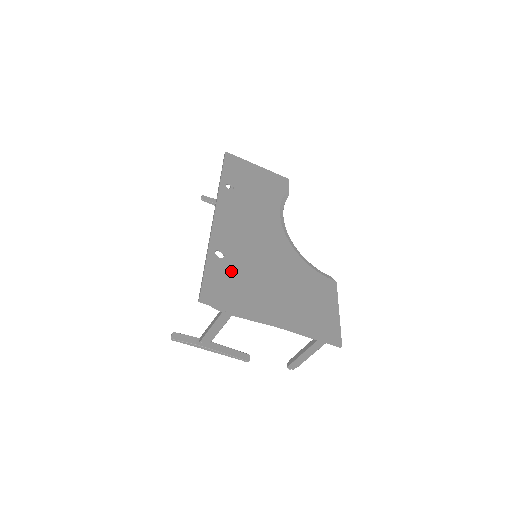
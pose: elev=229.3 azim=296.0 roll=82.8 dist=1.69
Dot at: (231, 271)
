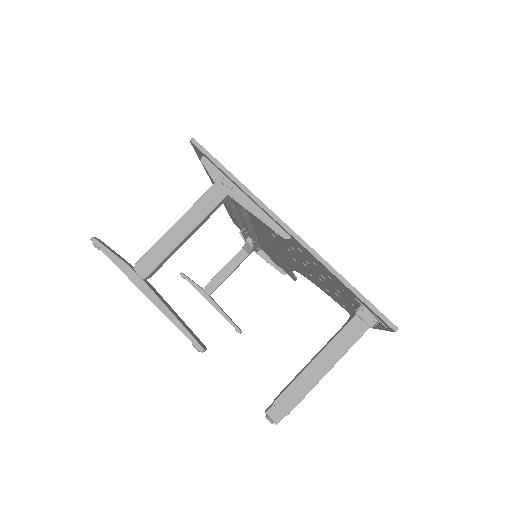
Dot at: occluded
